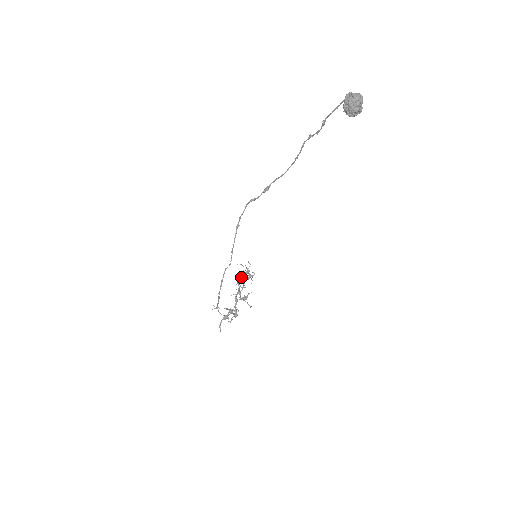
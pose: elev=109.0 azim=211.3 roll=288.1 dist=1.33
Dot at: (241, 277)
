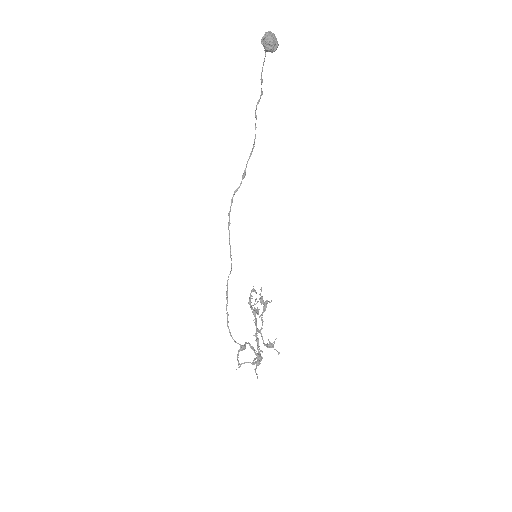
Dot at: (252, 298)
